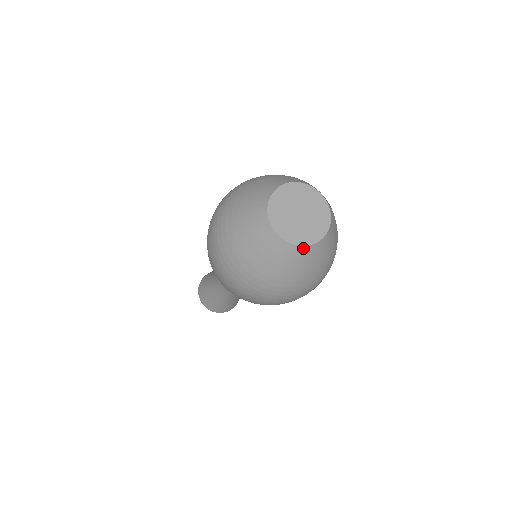
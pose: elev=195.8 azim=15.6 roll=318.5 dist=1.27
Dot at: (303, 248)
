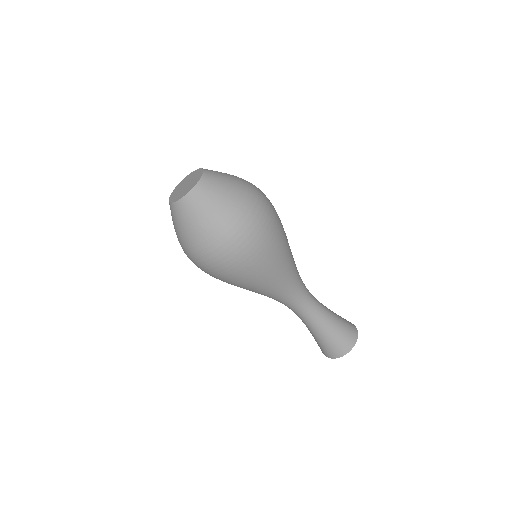
Dot at: (198, 185)
